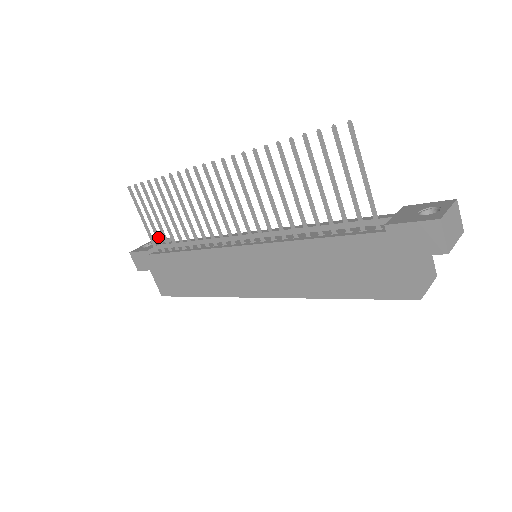
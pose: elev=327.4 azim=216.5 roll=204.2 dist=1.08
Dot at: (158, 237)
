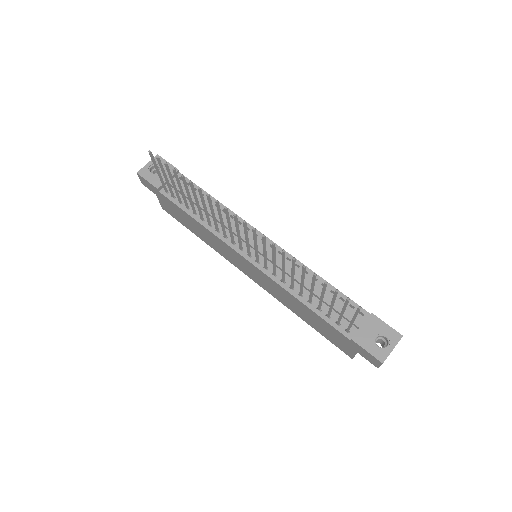
Dot at: (171, 190)
